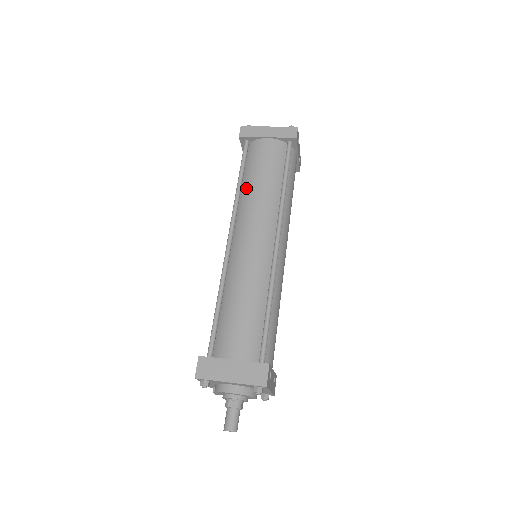
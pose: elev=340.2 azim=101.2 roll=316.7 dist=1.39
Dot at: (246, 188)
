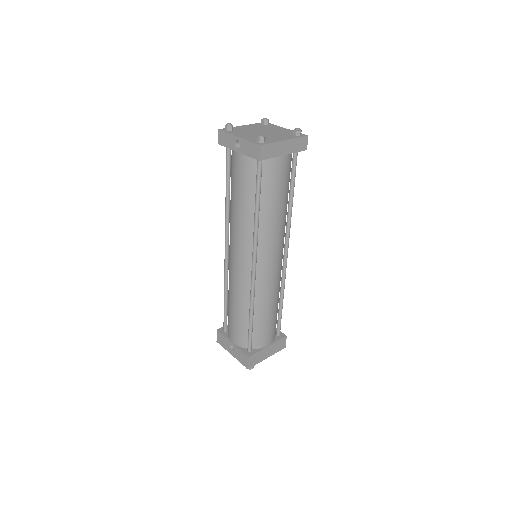
Dot at: (265, 216)
